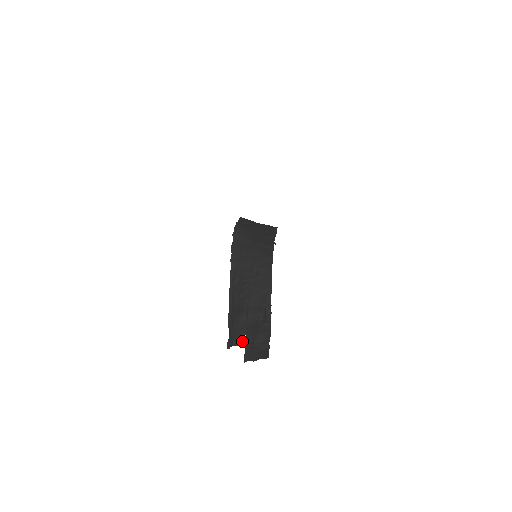
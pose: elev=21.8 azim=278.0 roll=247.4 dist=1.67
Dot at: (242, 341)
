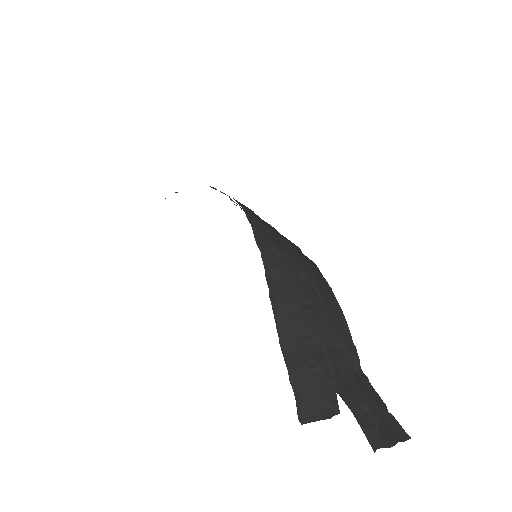
Dot at: (335, 409)
